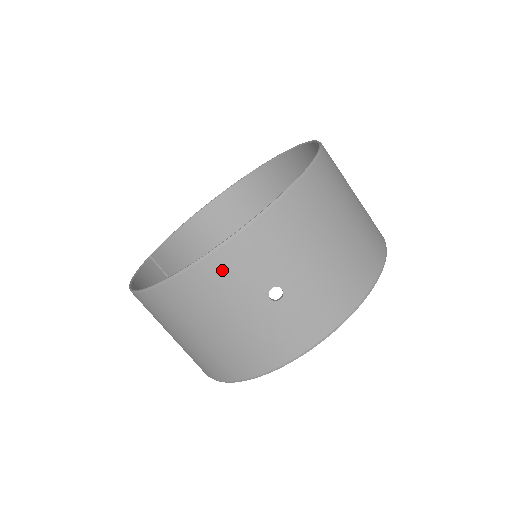
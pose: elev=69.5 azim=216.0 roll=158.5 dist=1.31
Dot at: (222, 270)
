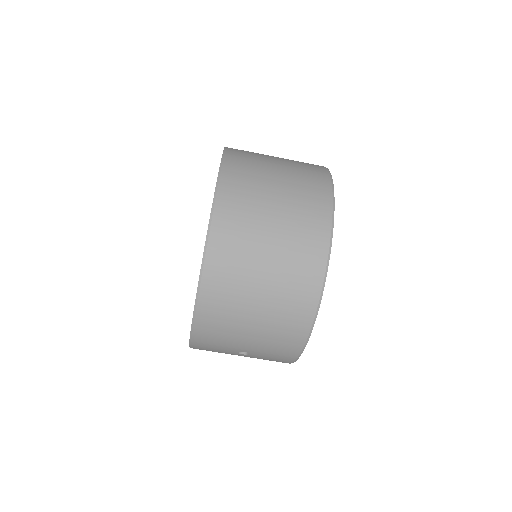
Dot at: occluded
